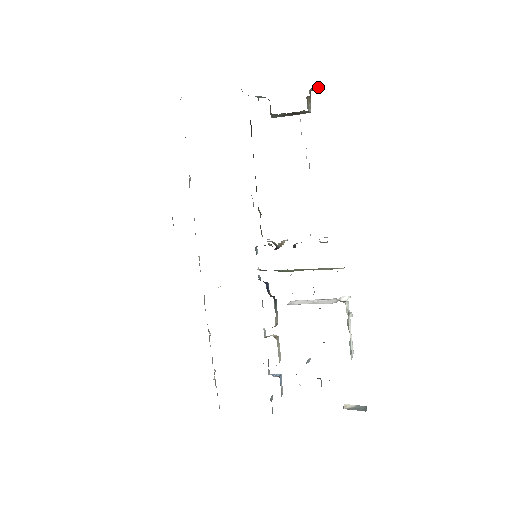
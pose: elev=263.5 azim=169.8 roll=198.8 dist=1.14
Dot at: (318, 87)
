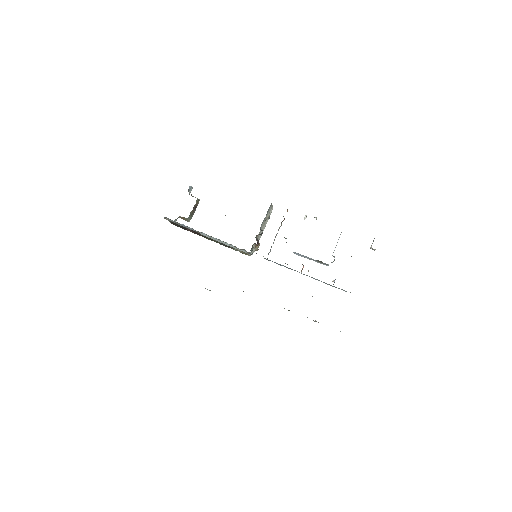
Dot at: (190, 189)
